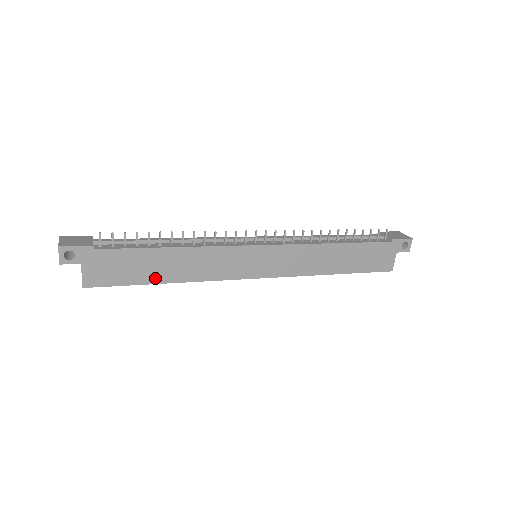
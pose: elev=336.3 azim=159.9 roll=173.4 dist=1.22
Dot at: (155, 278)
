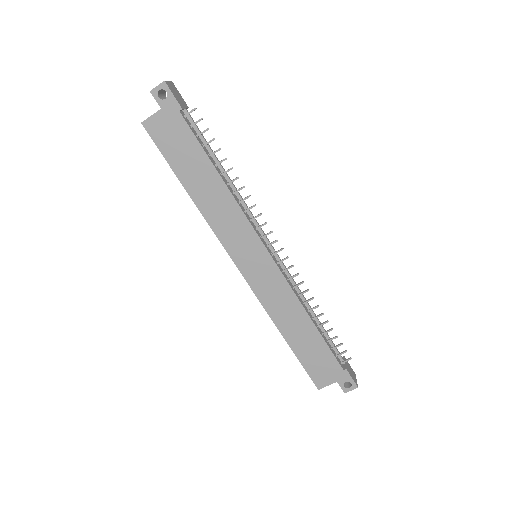
Dot at: (185, 179)
